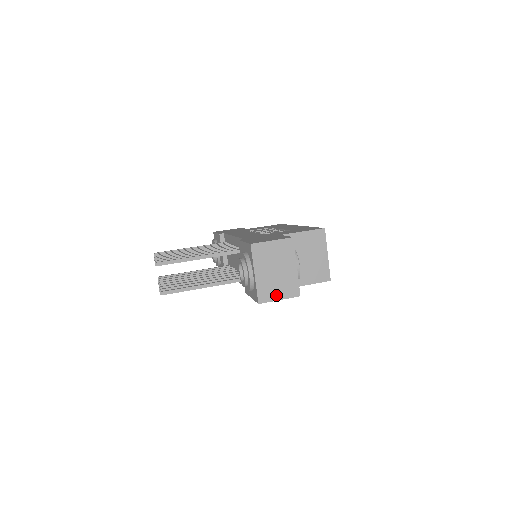
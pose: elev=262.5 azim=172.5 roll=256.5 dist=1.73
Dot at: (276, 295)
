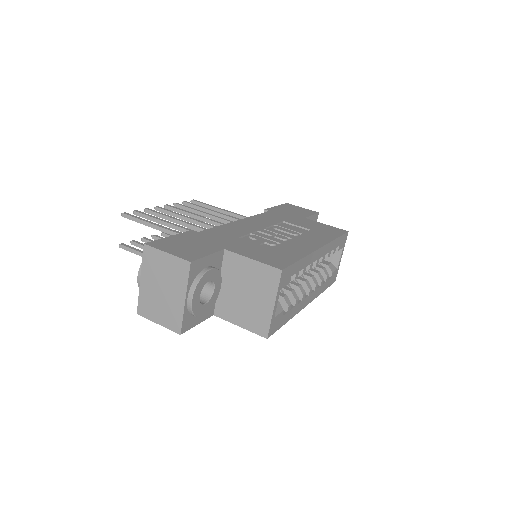
Dot at: (156, 316)
